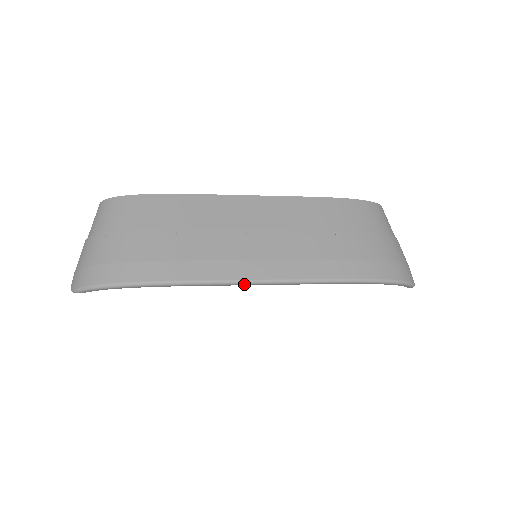
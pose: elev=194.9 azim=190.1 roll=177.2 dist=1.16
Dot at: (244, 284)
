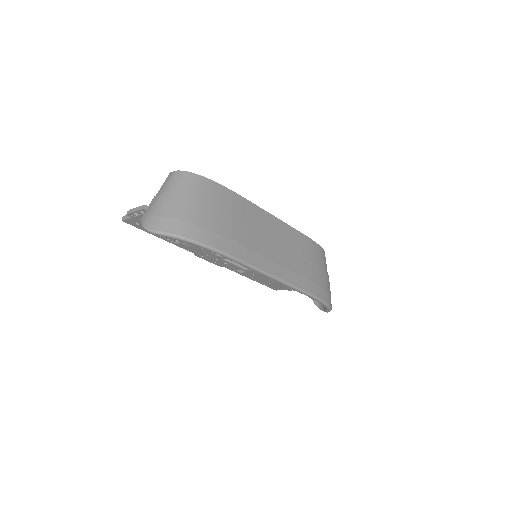
Dot at: (265, 275)
